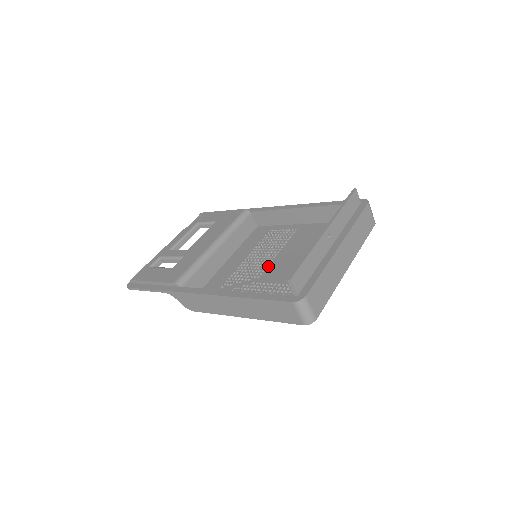
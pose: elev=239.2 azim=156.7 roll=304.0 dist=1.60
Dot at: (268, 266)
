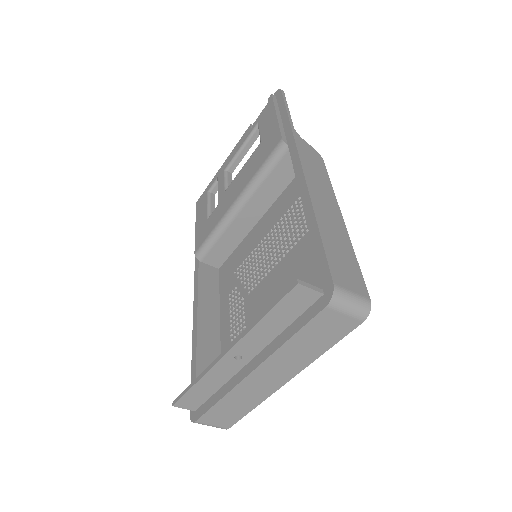
Dot at: (261, 281)
